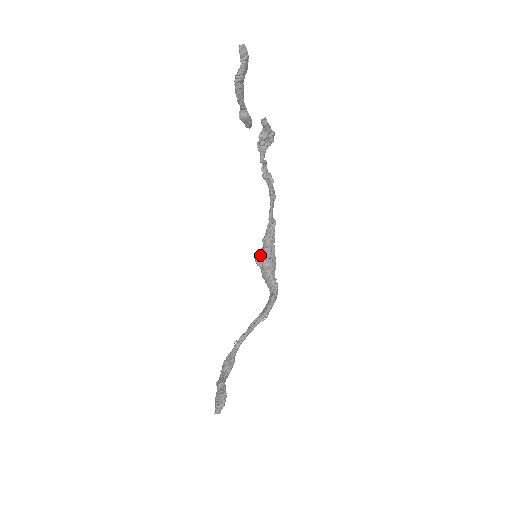
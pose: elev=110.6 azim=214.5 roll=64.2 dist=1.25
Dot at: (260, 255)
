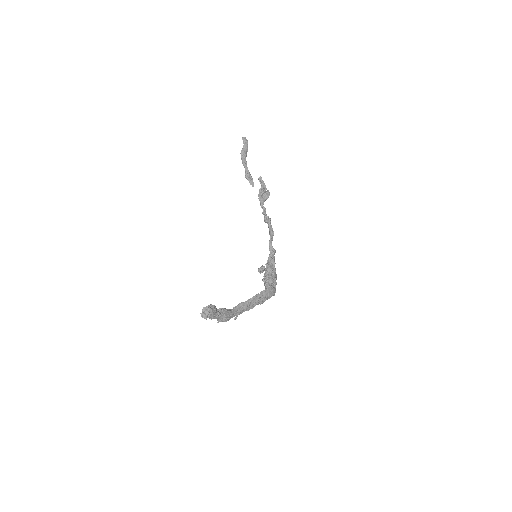
Dot at: (262, 265)
